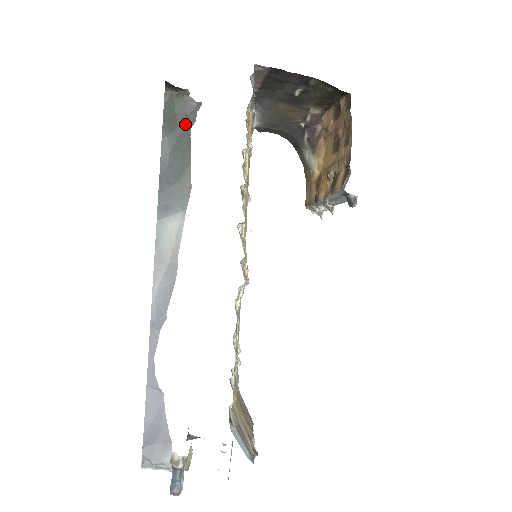
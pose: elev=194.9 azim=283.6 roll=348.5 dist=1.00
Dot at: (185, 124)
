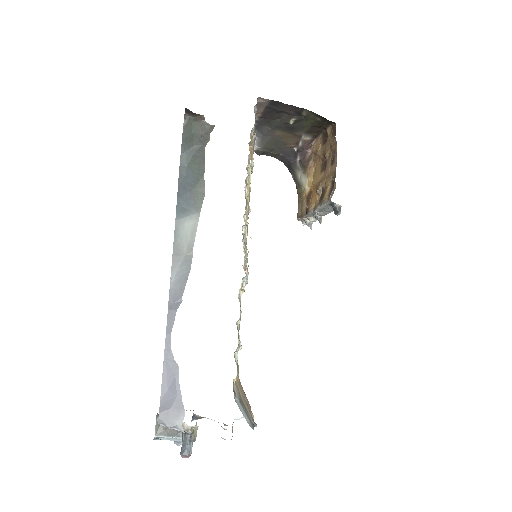
Dot at: (200, 143)
